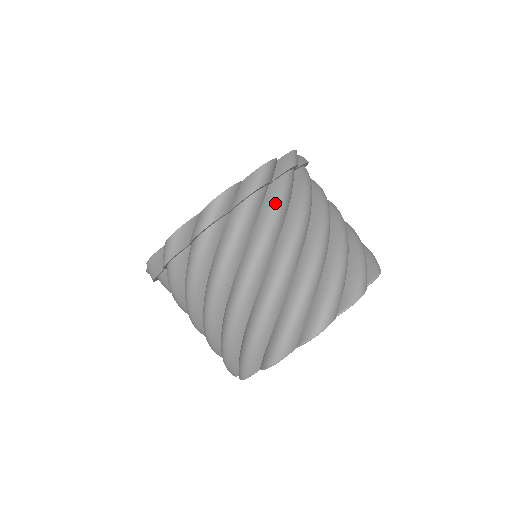
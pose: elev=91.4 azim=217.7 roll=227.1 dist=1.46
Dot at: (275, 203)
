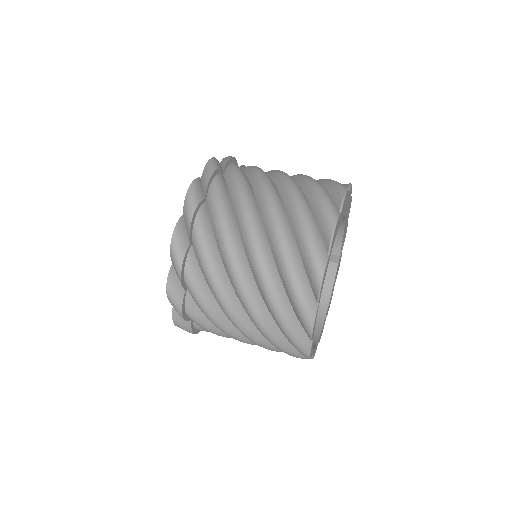
Dot at: (216, 211)
